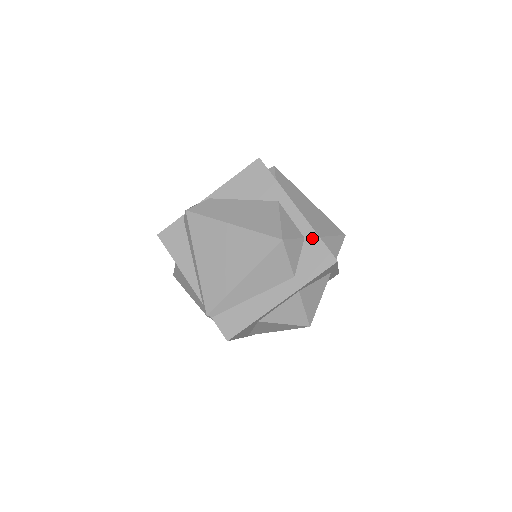
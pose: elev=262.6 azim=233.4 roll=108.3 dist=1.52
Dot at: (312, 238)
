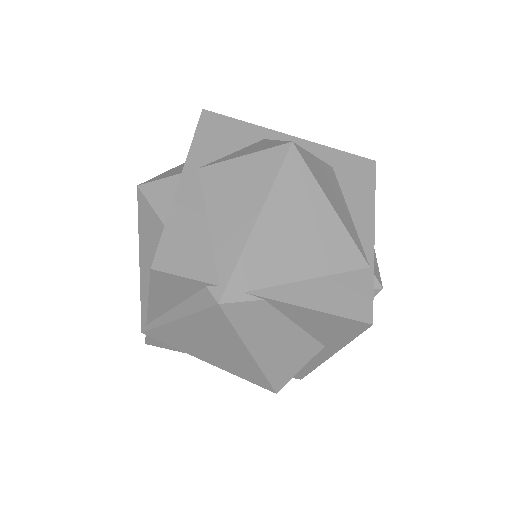
Dot at: (307, 368)
